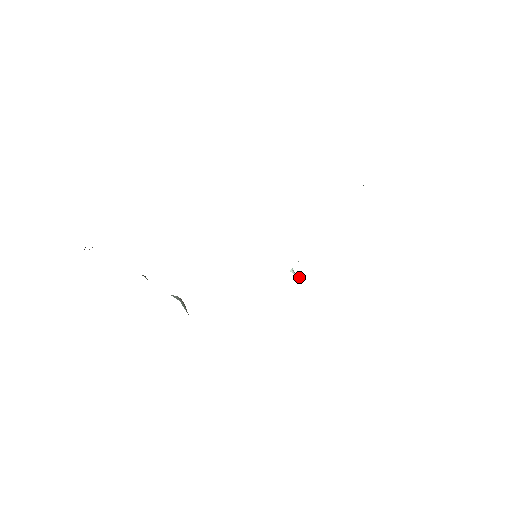
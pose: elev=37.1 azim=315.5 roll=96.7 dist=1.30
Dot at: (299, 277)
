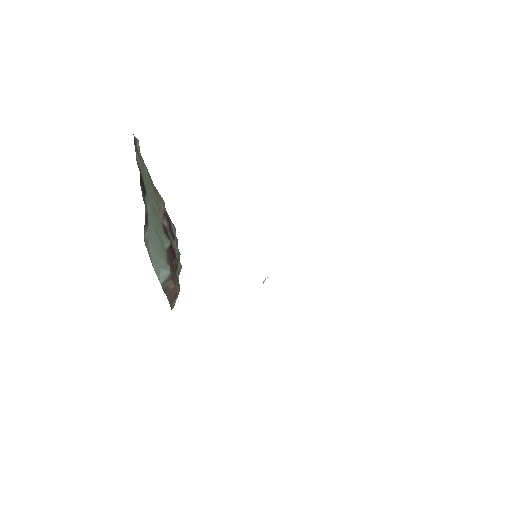
Dot at: (263, 283)
